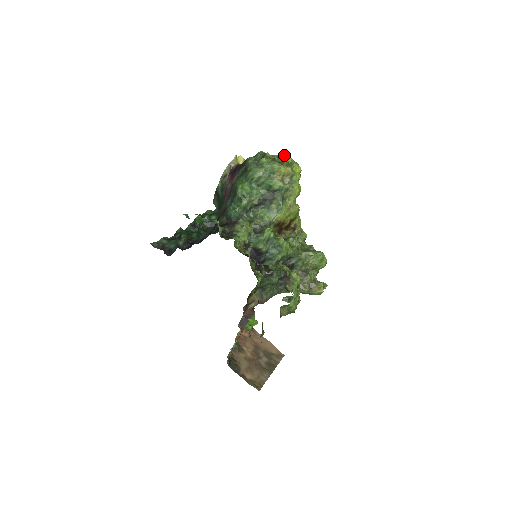
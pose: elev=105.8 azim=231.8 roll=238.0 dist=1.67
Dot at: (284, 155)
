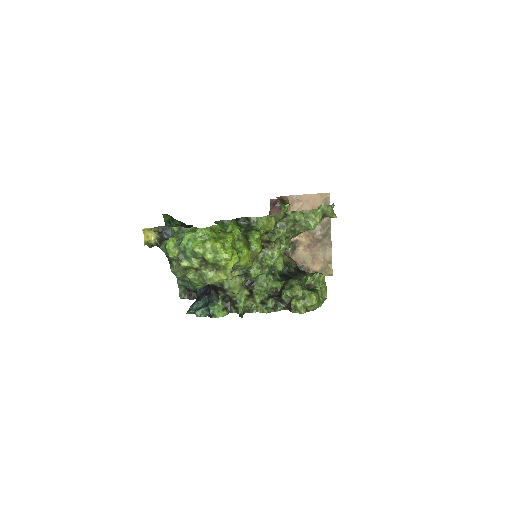
Dot at: (195, 249)
